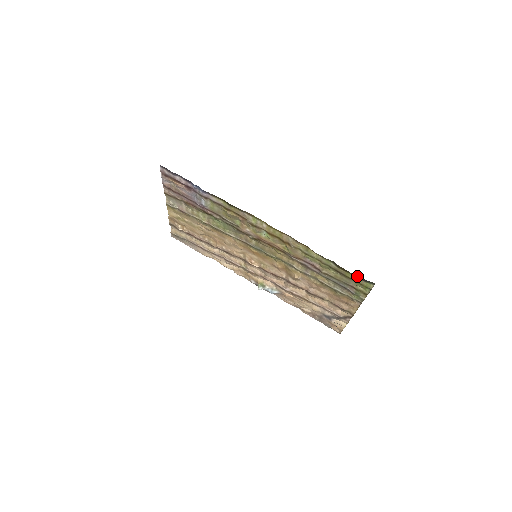
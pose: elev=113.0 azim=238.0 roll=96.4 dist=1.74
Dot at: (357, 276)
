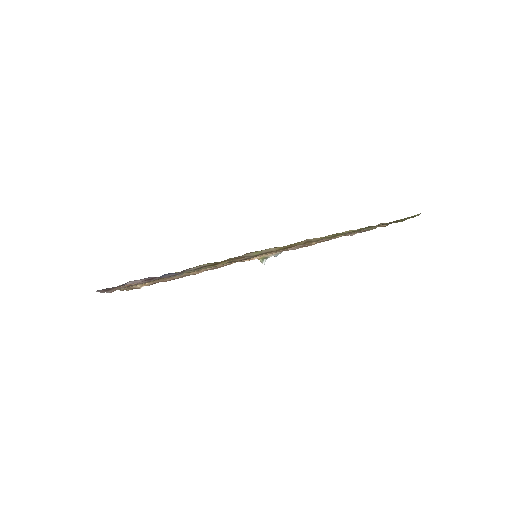
Dot at: occluded
